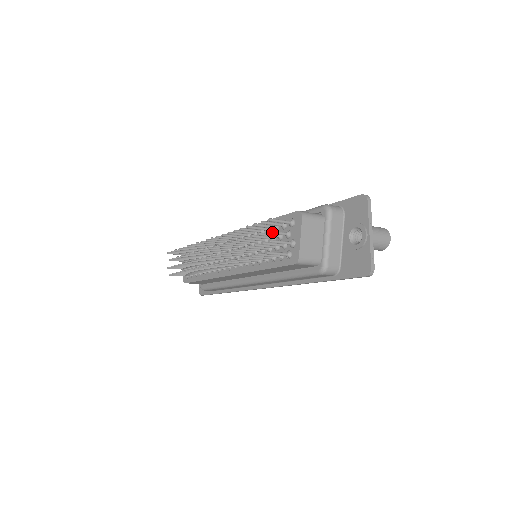
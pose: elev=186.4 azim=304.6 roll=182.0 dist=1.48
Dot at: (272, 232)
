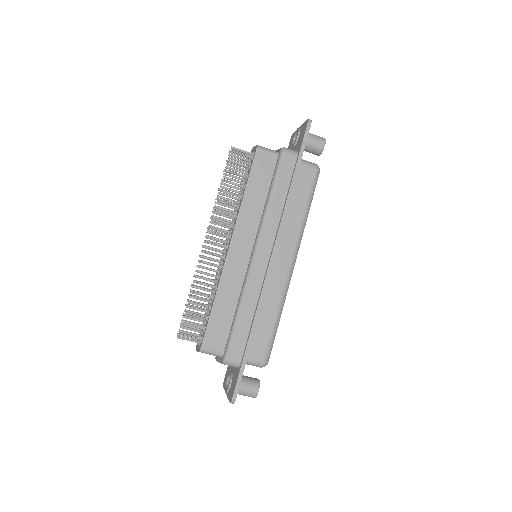
Dot at: (234, 155)
